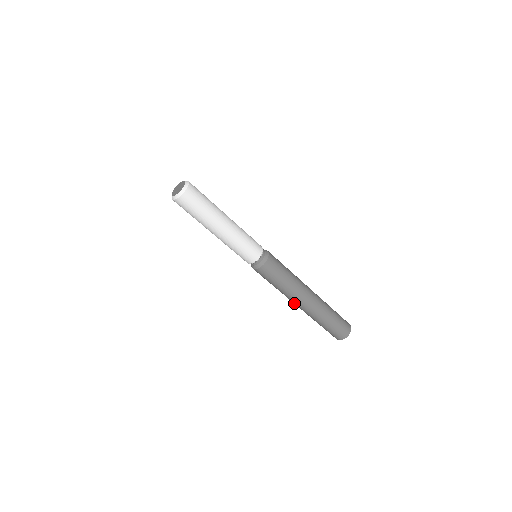
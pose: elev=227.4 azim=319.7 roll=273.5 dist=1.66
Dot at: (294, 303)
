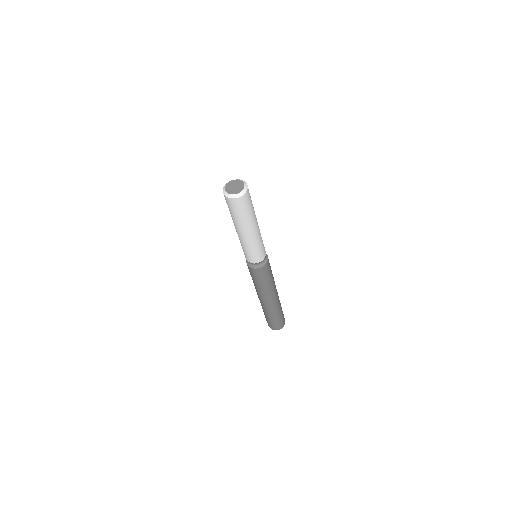
Dot at: (268, 300)
